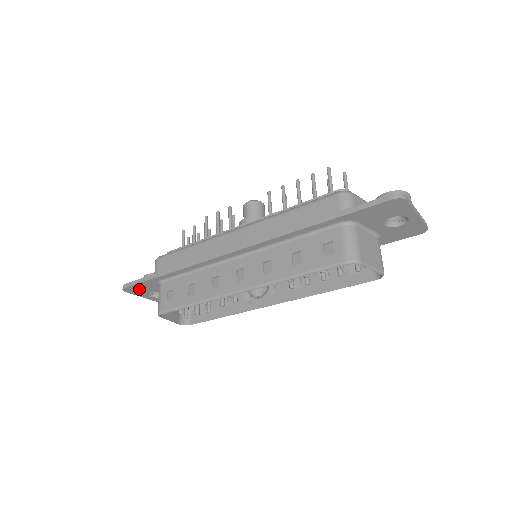
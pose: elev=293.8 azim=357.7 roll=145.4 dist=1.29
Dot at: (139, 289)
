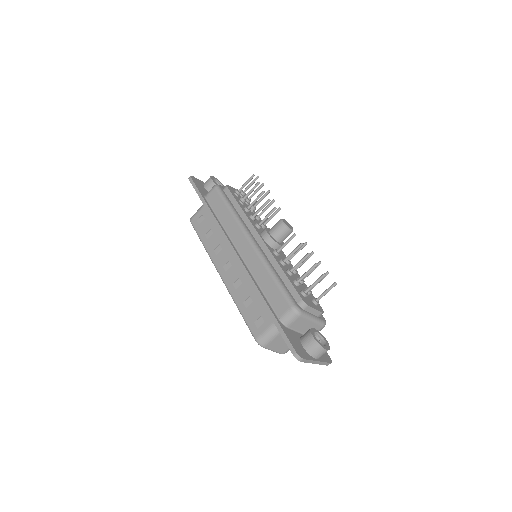
Dot at: occluded
